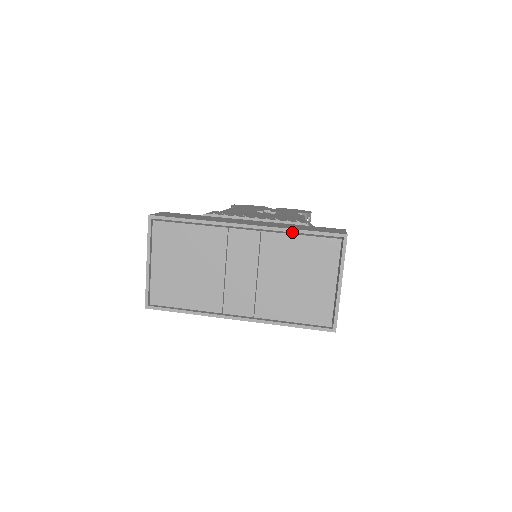
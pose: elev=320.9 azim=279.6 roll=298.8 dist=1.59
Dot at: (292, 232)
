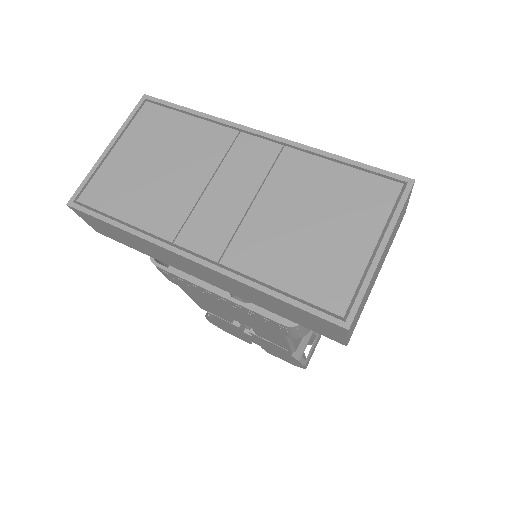
Dot at: occluded
